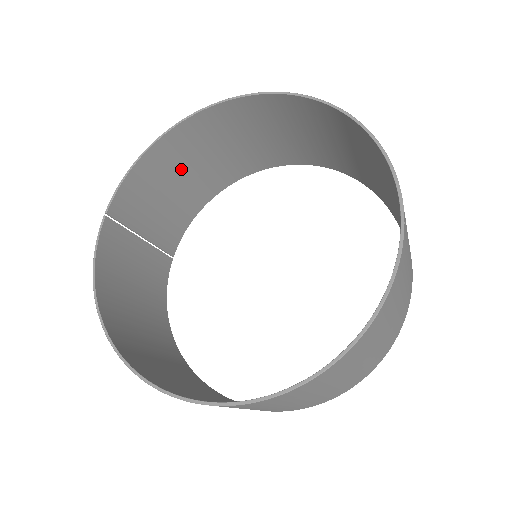
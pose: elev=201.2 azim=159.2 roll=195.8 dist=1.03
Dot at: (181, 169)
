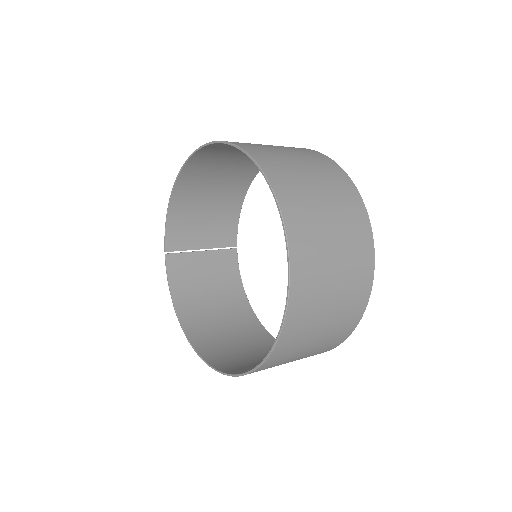
Dot at: (204, 196)
